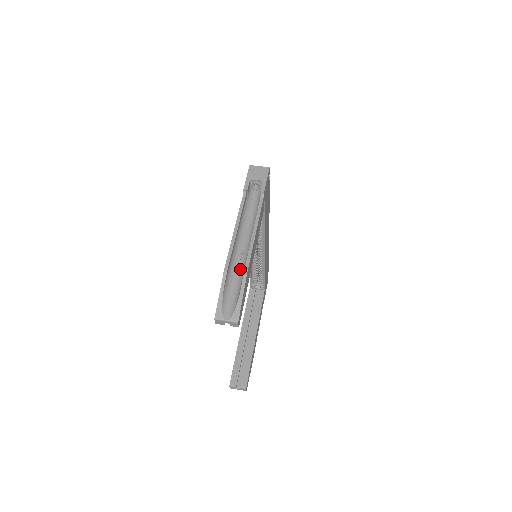
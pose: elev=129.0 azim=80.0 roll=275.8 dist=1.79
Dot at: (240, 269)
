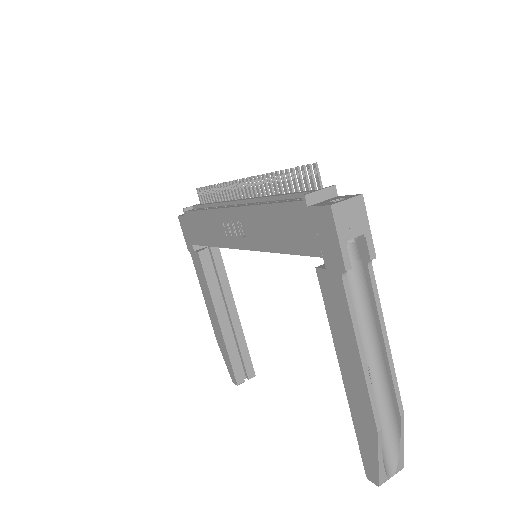
Dot at: (377, 399)
